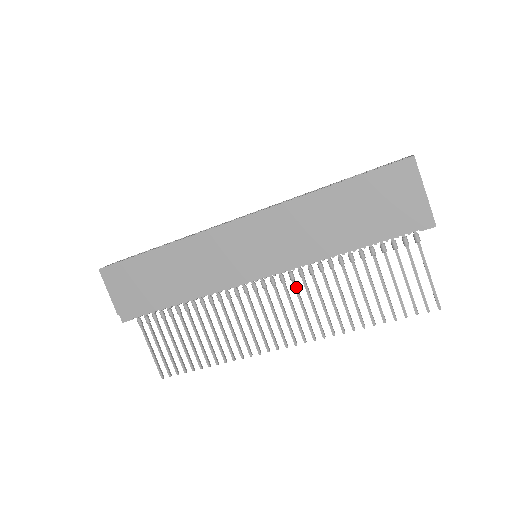
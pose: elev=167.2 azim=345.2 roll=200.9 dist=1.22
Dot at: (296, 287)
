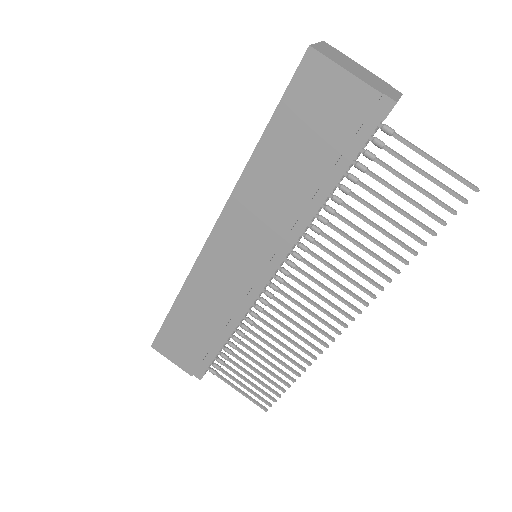
Dot at: (309, 264)
